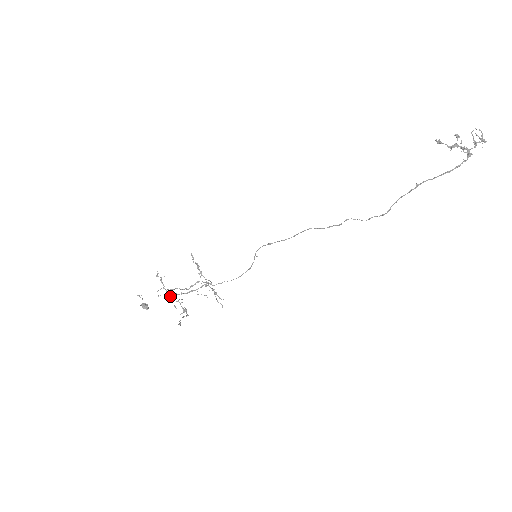
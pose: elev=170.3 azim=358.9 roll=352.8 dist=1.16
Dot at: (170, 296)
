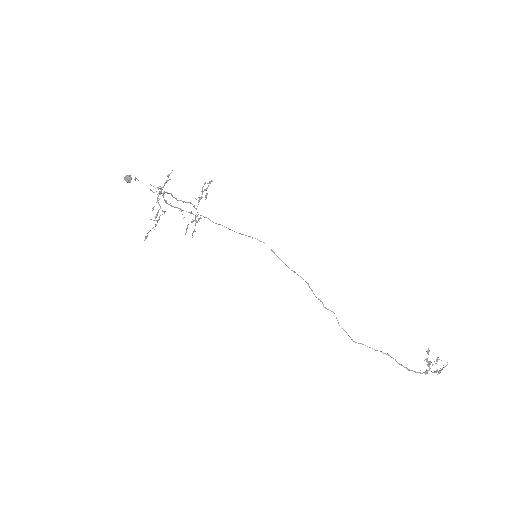
Dot at: occluded
